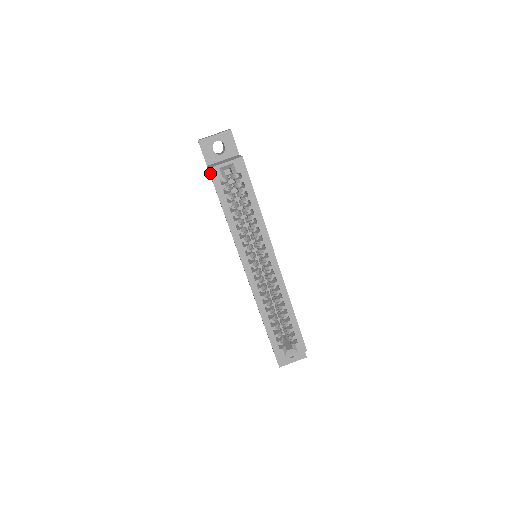
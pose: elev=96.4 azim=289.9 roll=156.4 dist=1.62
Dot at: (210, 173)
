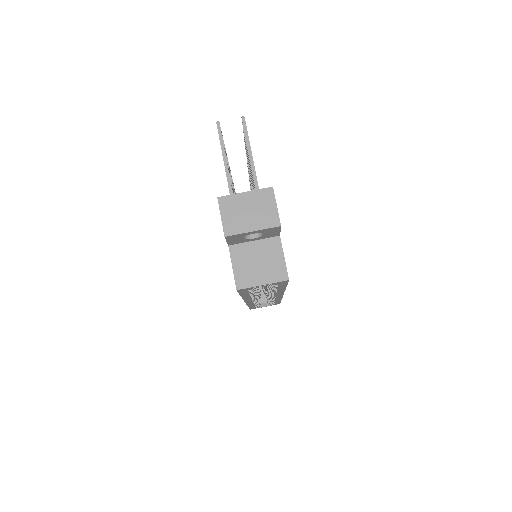
Dot at: (237, 291)
